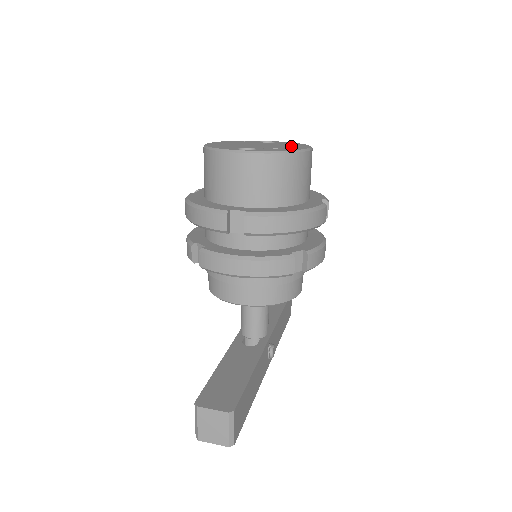
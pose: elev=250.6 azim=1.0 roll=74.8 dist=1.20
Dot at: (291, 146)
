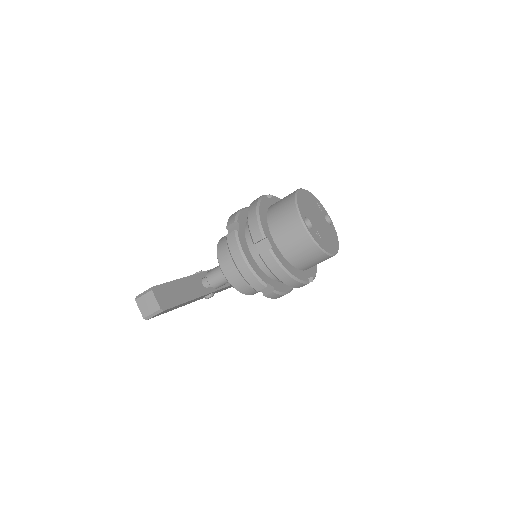
Dot at: (330, 241)
